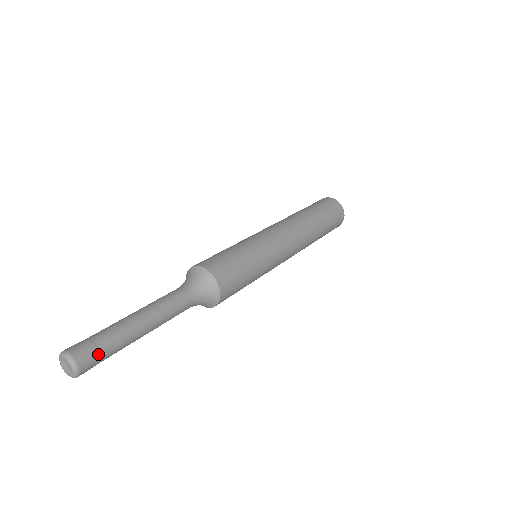
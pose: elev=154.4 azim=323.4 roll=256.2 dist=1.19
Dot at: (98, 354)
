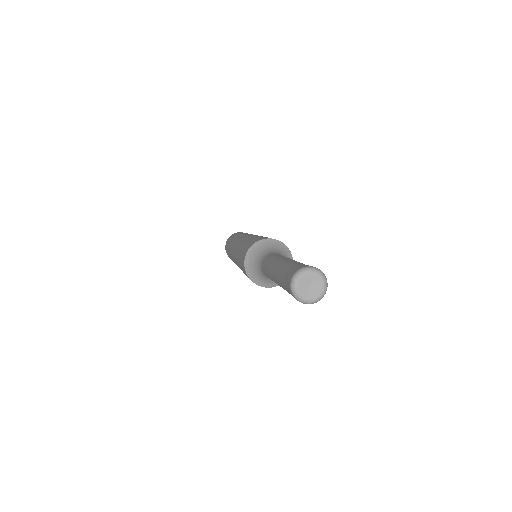
Dot at: occluded
